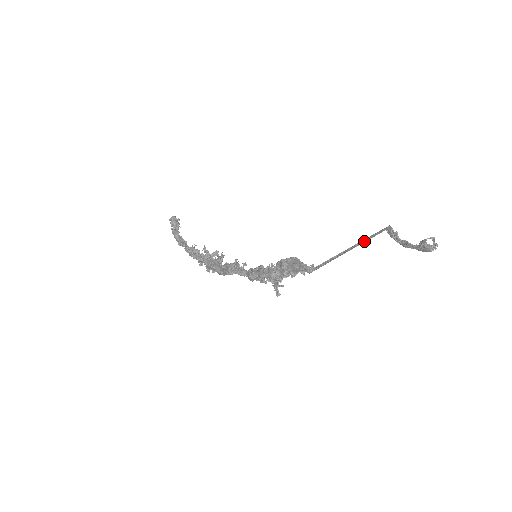
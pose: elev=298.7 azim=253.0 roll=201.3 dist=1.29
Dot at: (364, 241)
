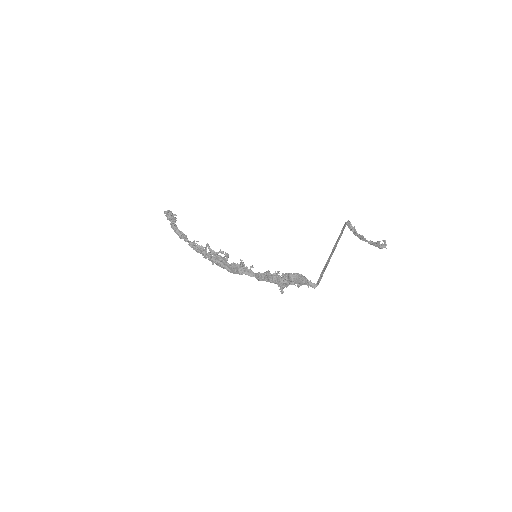
Dot at: (337, 243)
